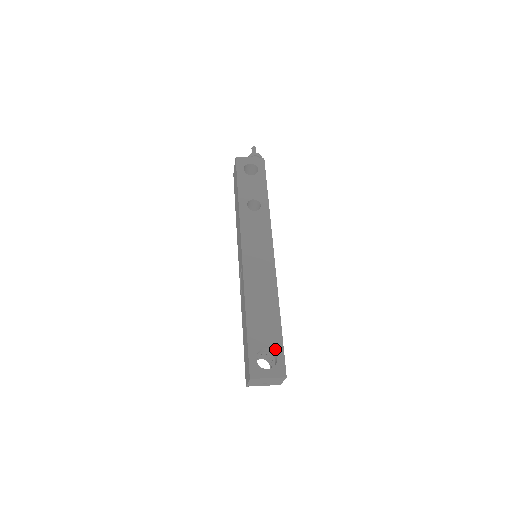
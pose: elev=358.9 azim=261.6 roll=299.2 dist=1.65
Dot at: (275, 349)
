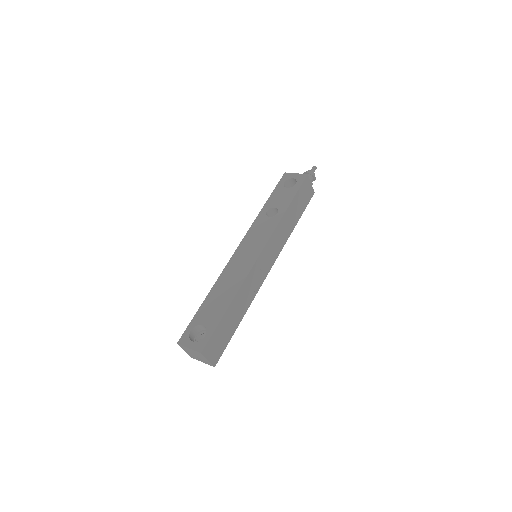
Dot at: (208, 328)
